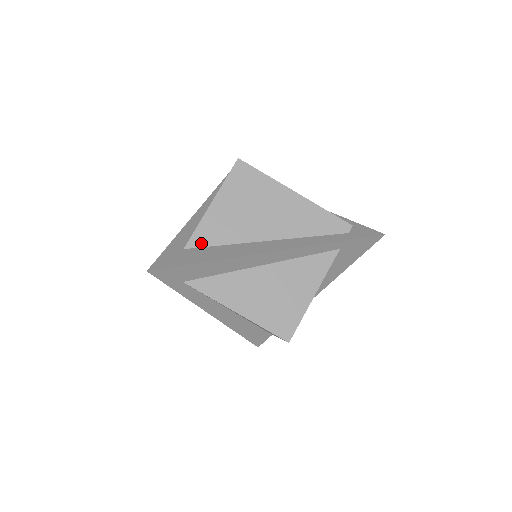
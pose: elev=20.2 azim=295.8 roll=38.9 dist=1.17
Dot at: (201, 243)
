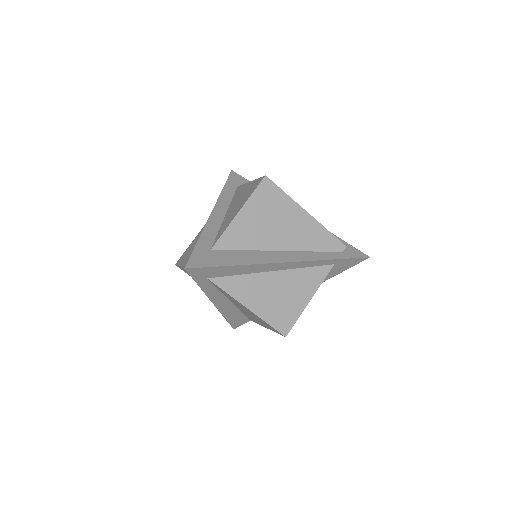
Dot at: (226, 246)
